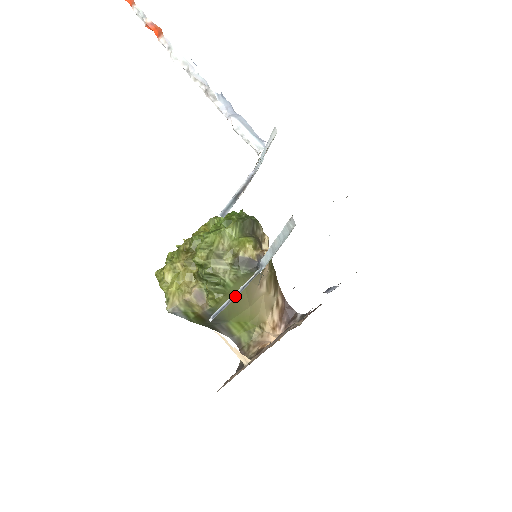
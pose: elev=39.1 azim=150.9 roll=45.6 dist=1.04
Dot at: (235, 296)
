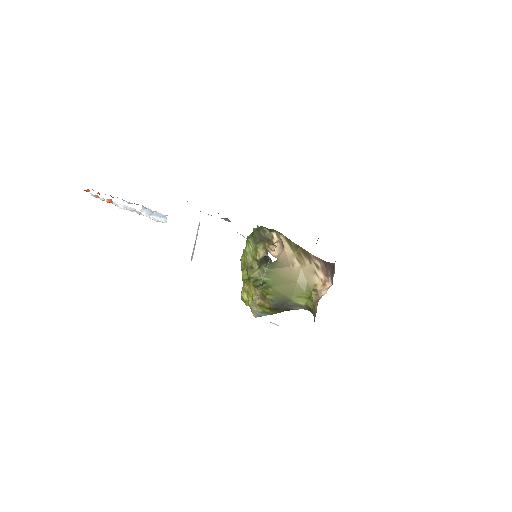
Dot at: occluded
